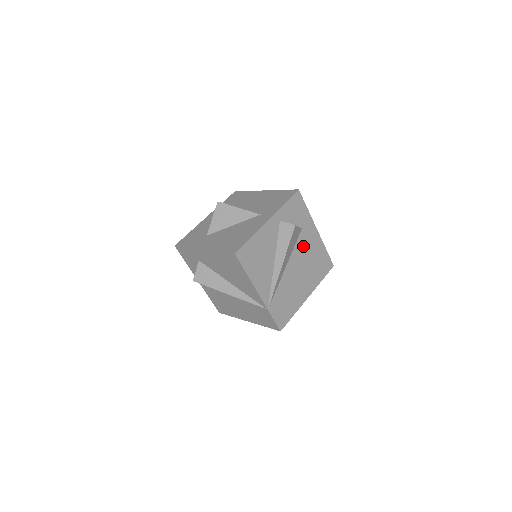
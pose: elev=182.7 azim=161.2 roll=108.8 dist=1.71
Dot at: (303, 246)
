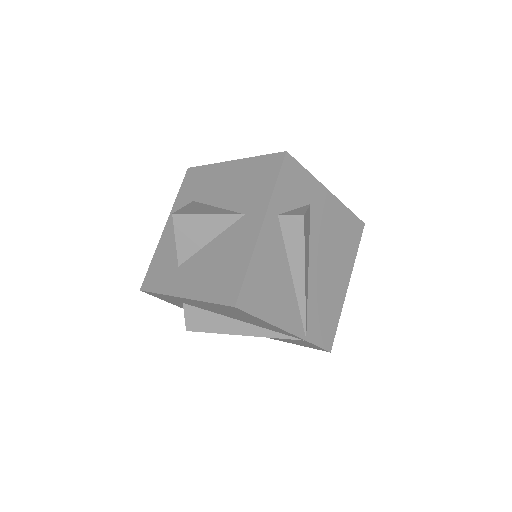
Dot at: (320, 227)
